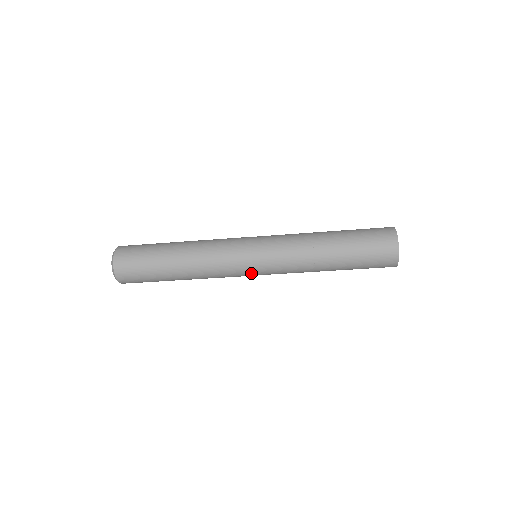
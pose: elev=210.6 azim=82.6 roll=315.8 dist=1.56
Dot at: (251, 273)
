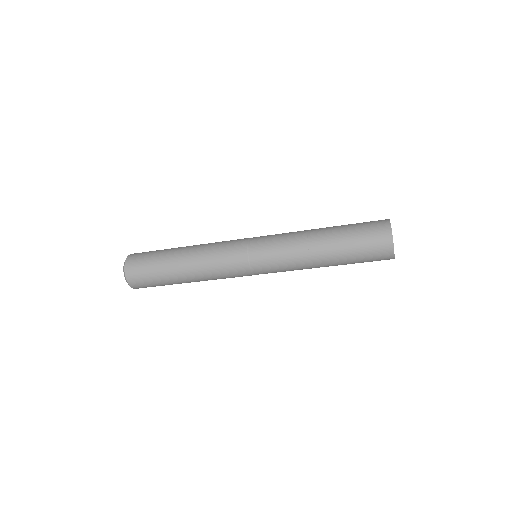
Dot at: (248, 263)
